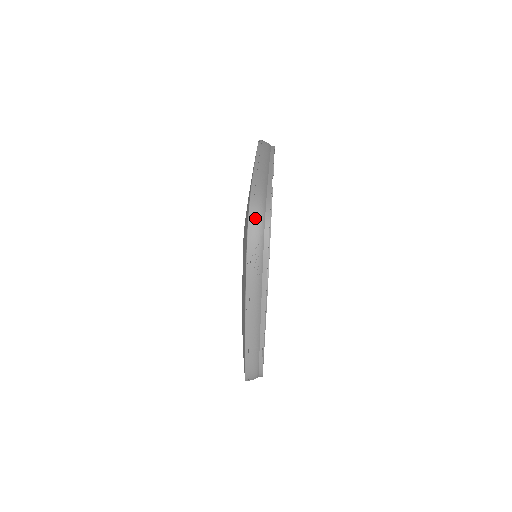
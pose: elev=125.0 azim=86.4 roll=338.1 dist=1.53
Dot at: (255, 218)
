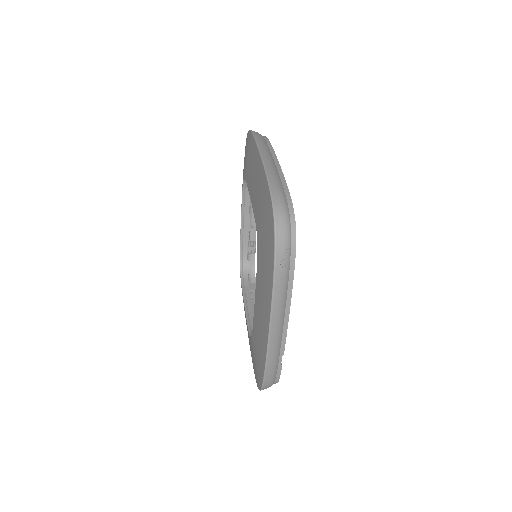
Dot at: (281, 221)
